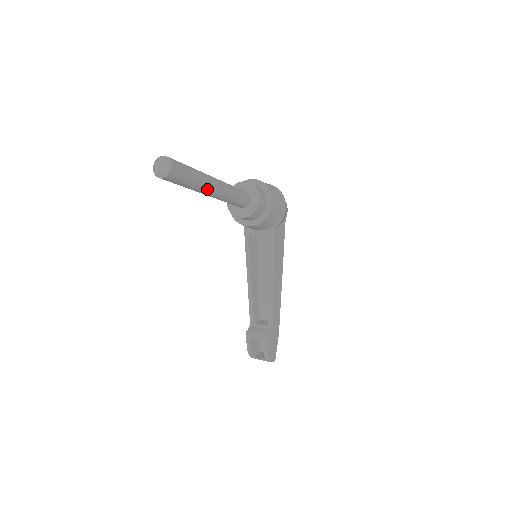
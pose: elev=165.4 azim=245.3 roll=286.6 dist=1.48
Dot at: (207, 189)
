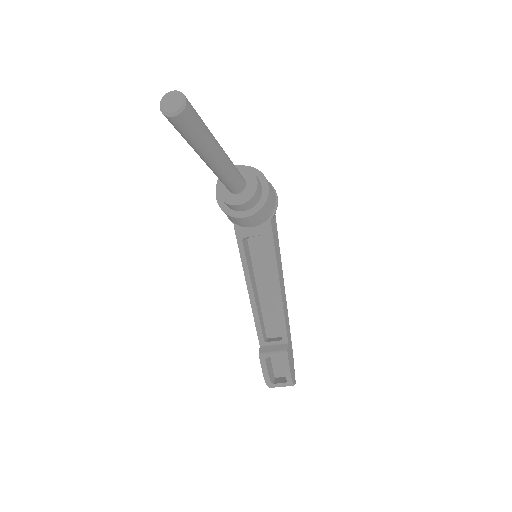
Dot at: (214, 150)
